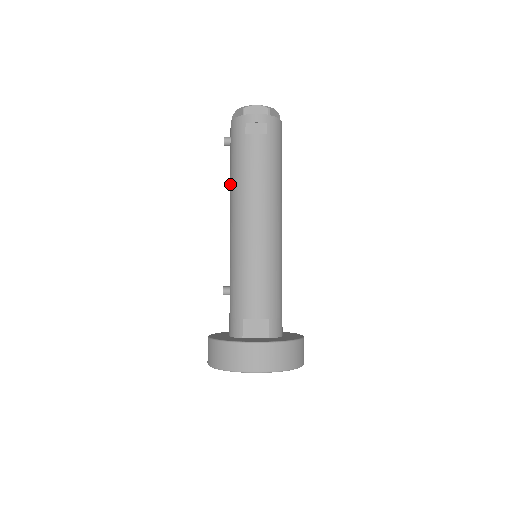
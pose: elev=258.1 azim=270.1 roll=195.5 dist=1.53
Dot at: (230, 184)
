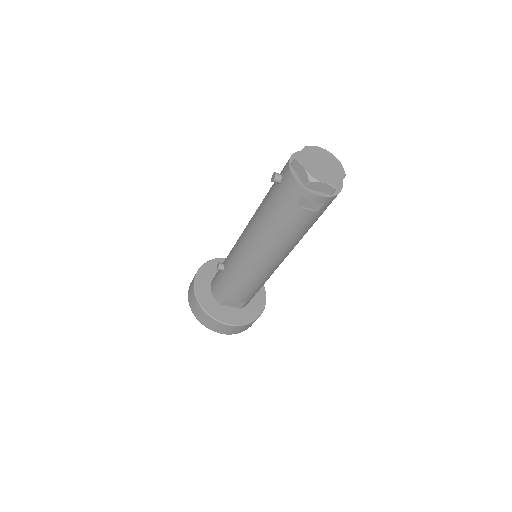
Dot at: (260, 215)
